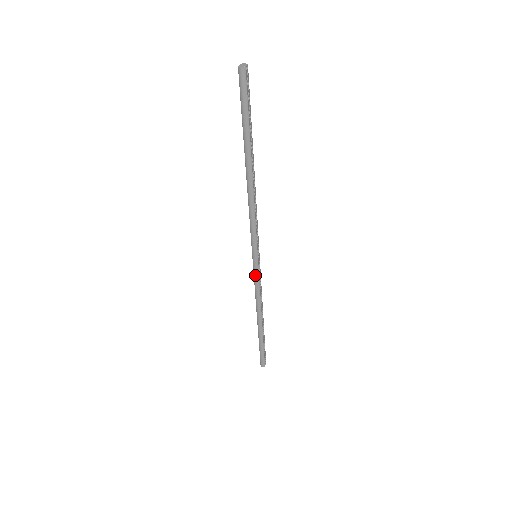
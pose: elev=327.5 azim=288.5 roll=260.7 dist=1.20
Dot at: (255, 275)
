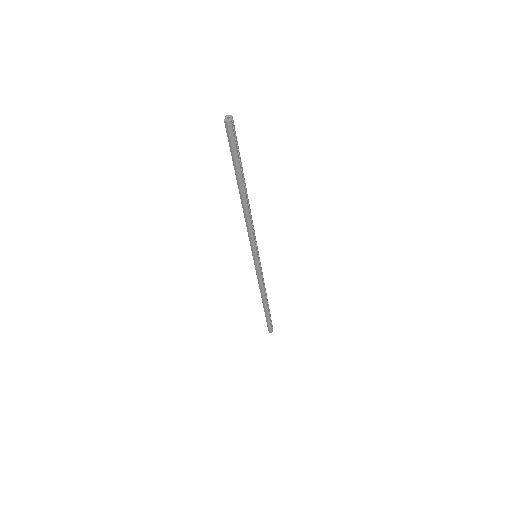
Dot at: (257, 270)
